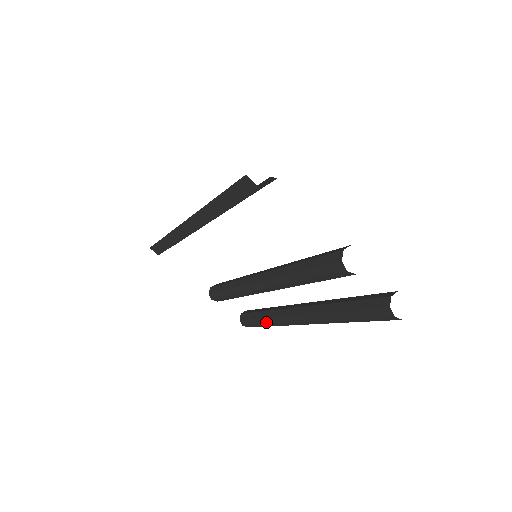
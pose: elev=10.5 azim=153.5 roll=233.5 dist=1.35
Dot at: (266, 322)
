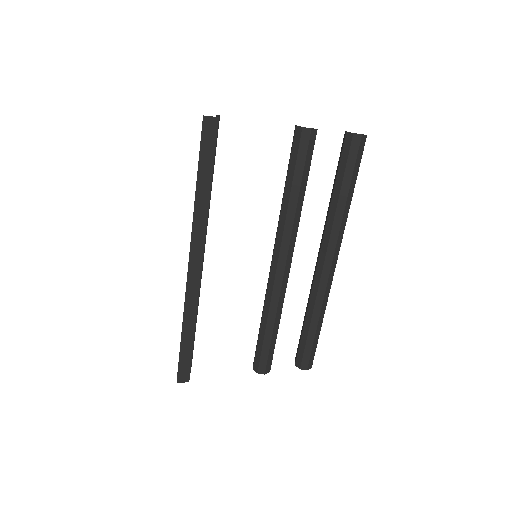
Dot at: (316, 320)
